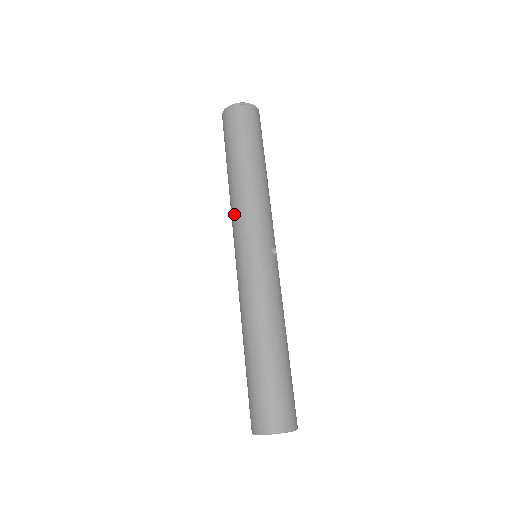
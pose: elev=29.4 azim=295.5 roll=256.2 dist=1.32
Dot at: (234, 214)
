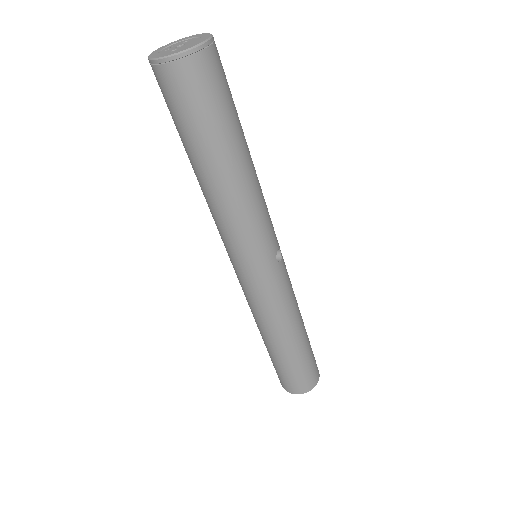
Dot at: (219, 228)
